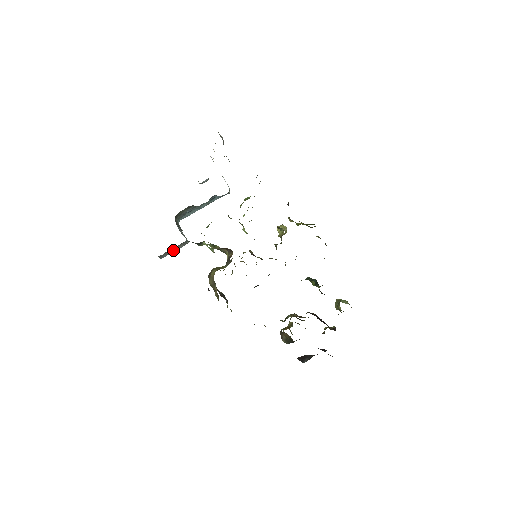
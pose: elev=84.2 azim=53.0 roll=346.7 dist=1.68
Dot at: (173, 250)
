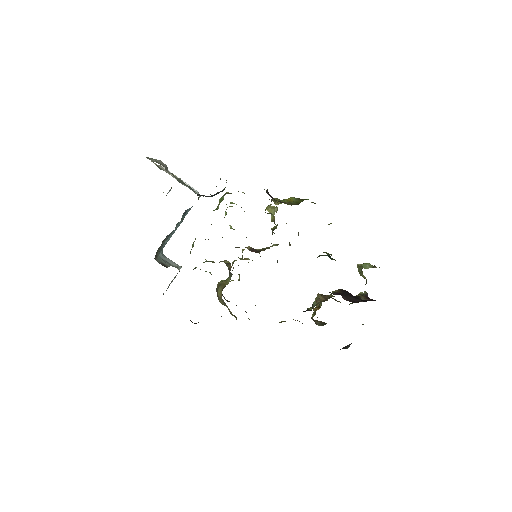
Dot at: occluded
